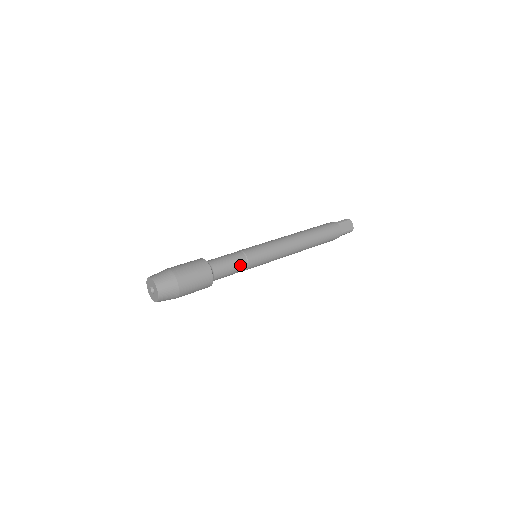
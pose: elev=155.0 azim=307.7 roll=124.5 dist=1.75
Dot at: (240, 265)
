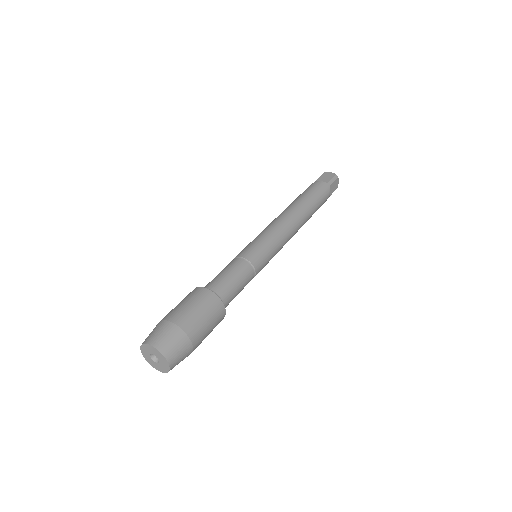
Dot at: occluded
